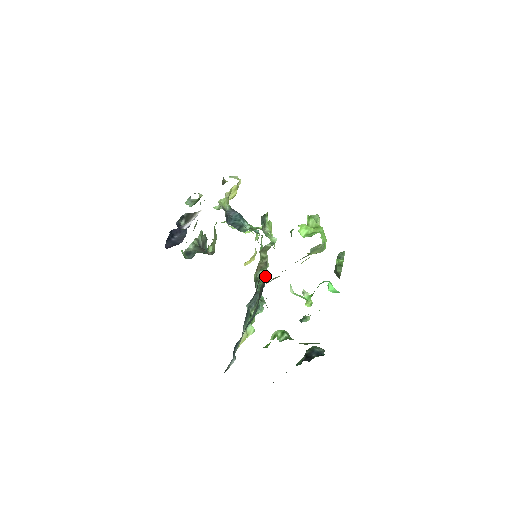
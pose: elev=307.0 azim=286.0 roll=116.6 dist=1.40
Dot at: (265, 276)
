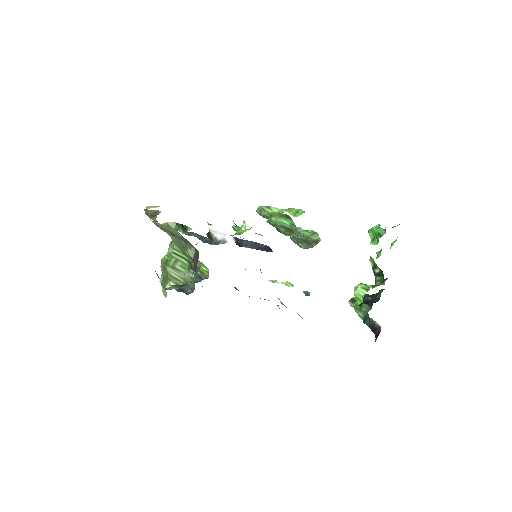
Dot at: occluded
